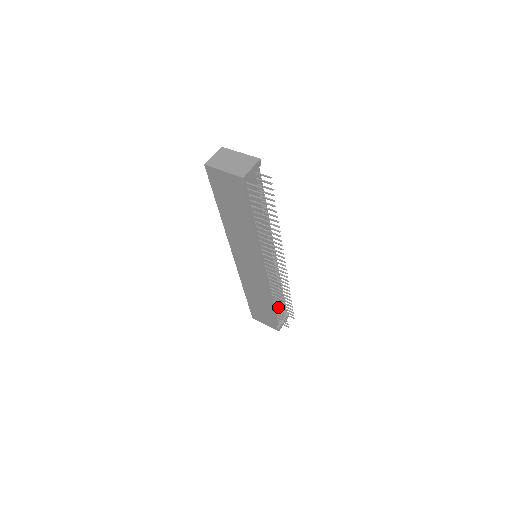
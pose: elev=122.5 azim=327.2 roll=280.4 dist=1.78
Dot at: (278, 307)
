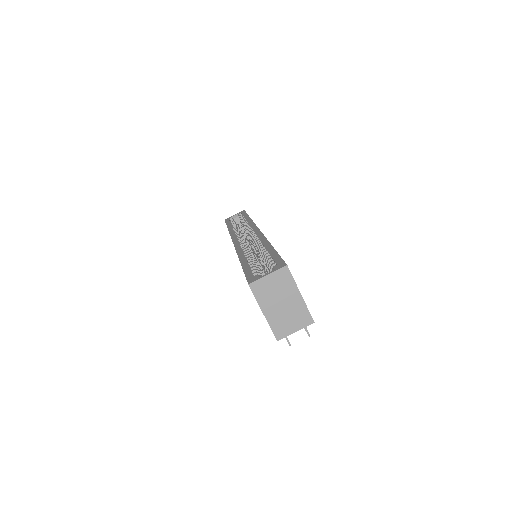
Dot at: occluded
